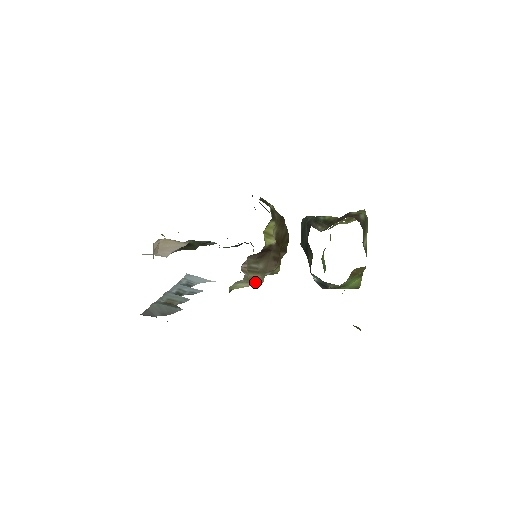
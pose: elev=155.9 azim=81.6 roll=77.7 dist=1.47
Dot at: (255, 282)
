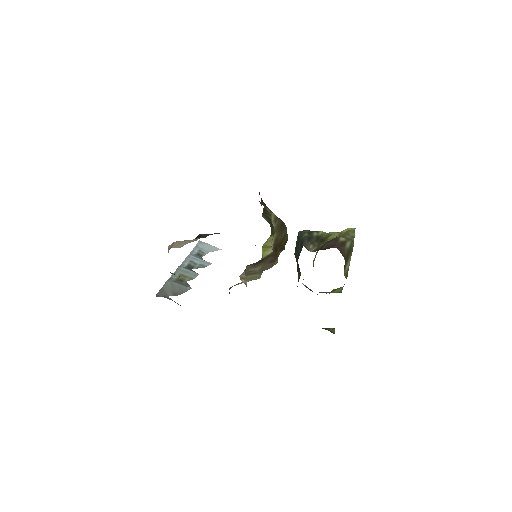
Dot at: occluded
